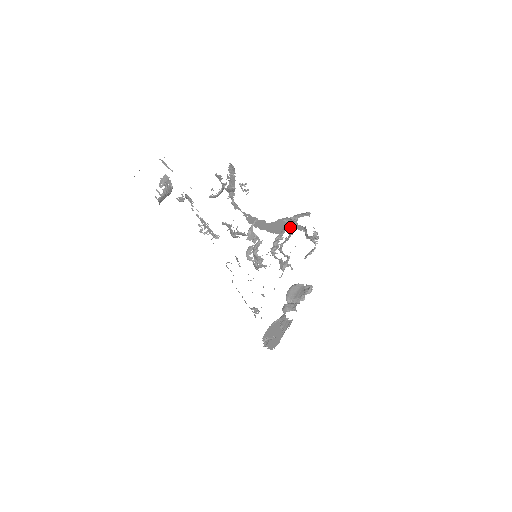
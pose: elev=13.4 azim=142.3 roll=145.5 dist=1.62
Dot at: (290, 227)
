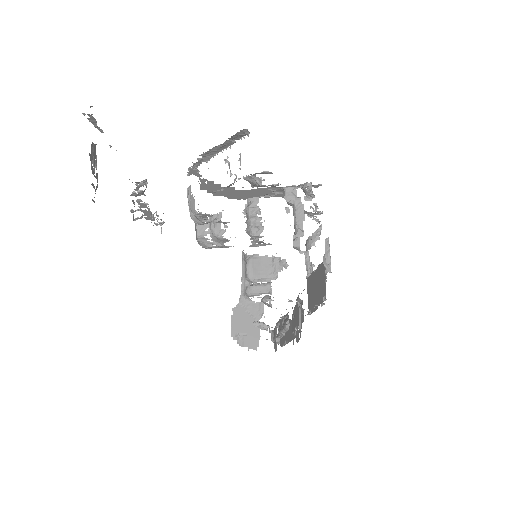
Dot at: (270, 194)
